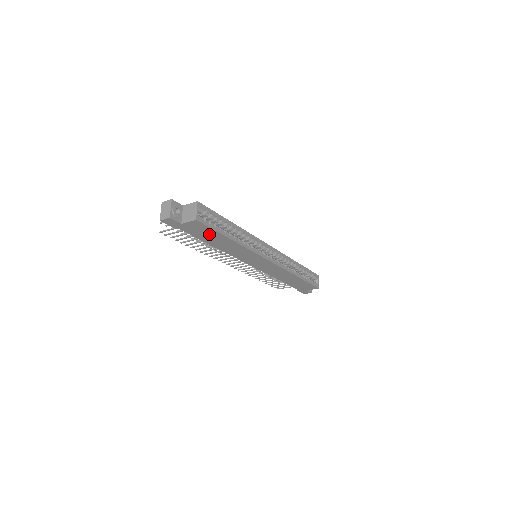
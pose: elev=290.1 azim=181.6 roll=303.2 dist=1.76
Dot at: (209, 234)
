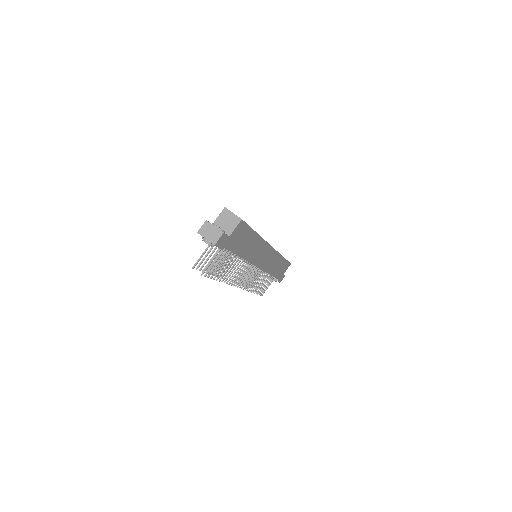
Dot at: (244, 238)
